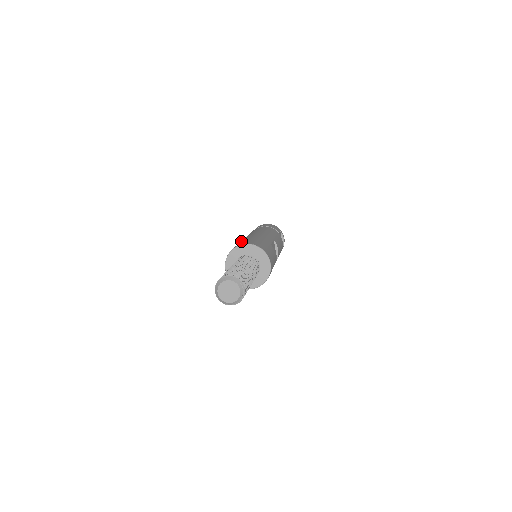
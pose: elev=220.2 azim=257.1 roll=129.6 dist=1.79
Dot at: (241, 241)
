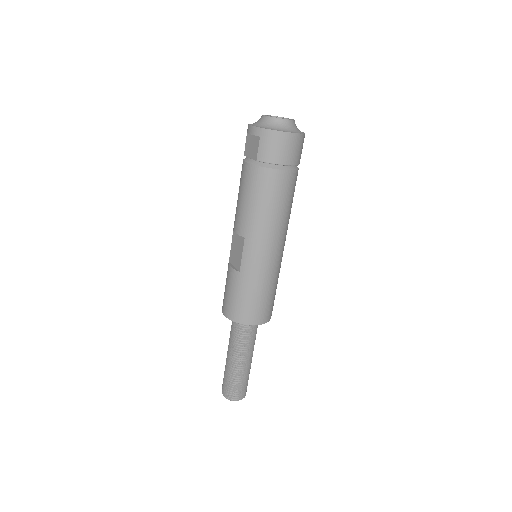
Dot at: (254, 289)
